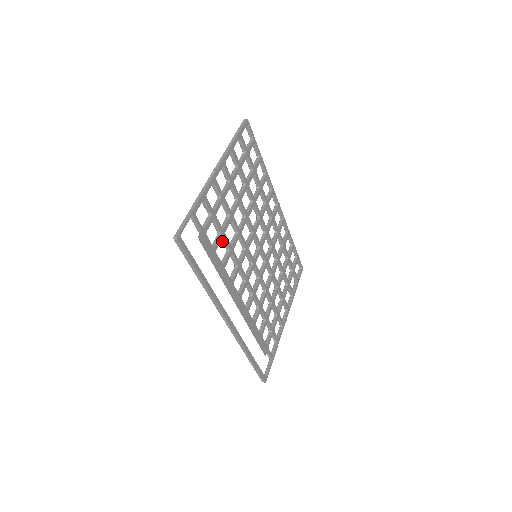
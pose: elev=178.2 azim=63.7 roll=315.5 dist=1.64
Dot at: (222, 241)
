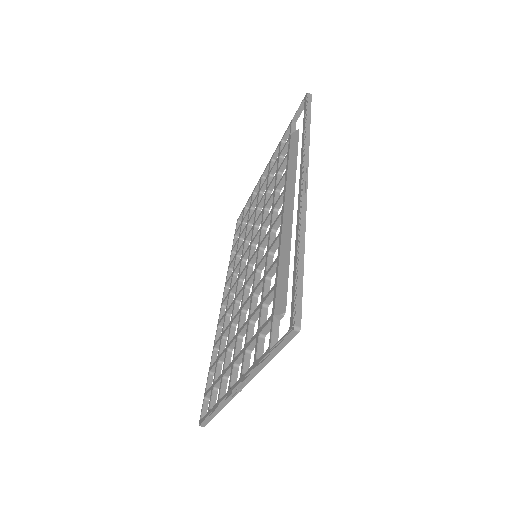
Dot at: (277, 177)
